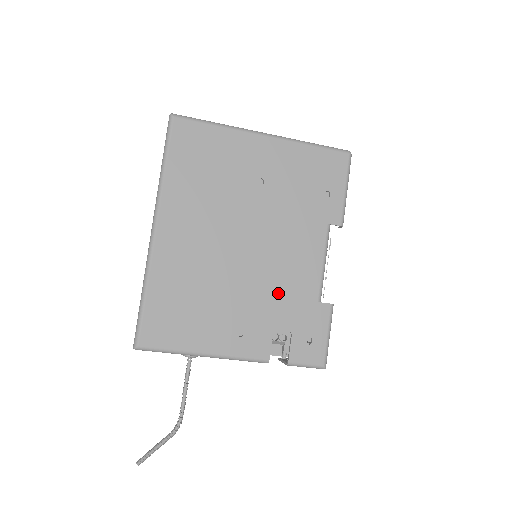
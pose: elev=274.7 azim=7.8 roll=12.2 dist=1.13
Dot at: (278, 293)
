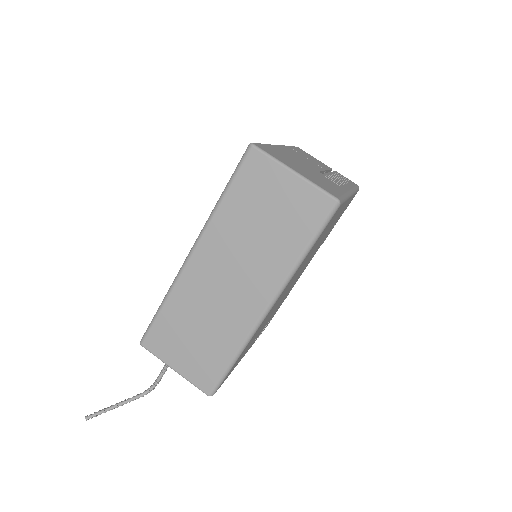
Dot at: occluded
